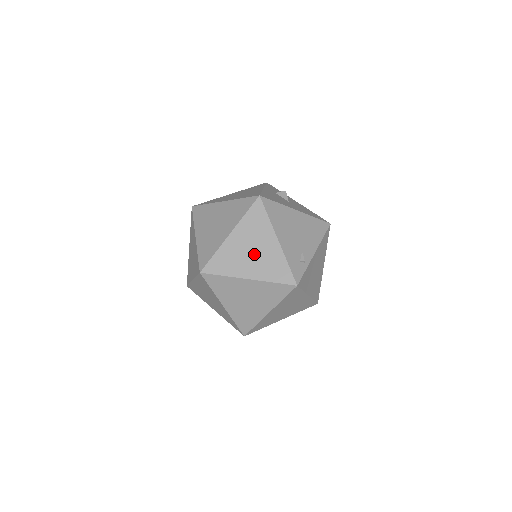
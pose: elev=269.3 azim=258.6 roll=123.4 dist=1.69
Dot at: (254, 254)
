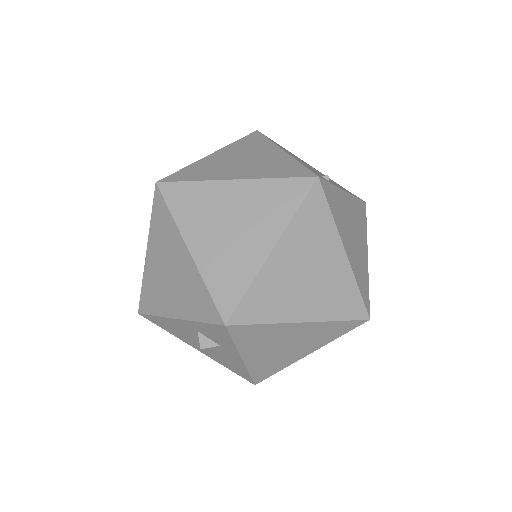
Dot at: (246, 162)
